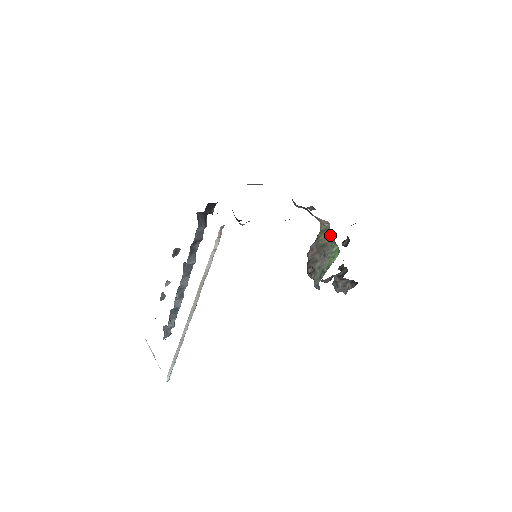
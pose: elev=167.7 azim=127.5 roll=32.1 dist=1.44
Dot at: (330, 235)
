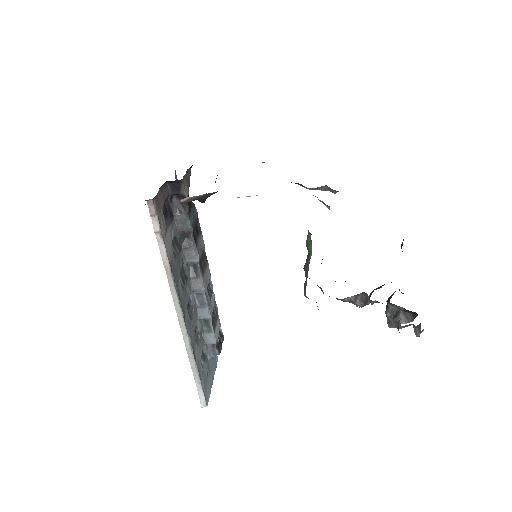
Dot at: occluded
